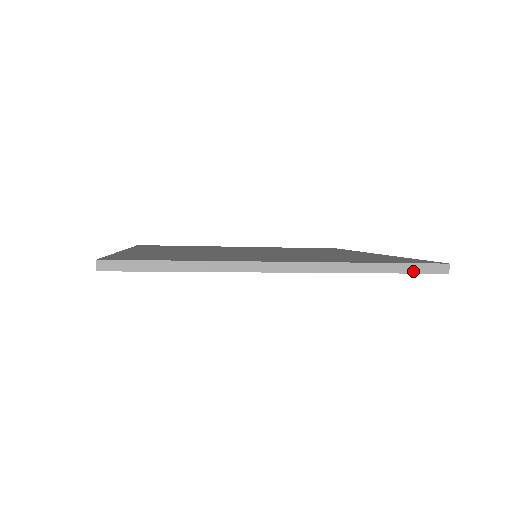
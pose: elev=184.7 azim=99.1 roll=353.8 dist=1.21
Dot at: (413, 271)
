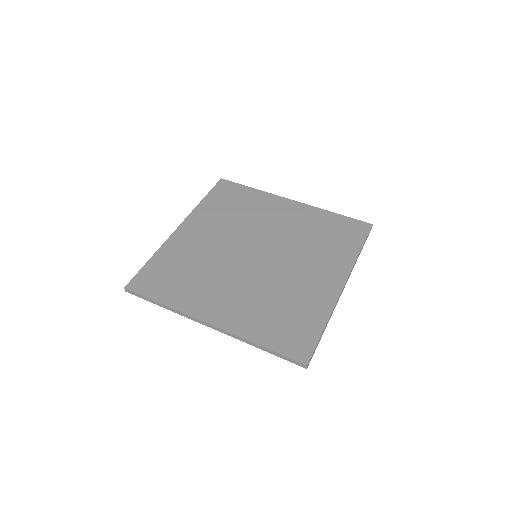
Dot at: (283, 358)
